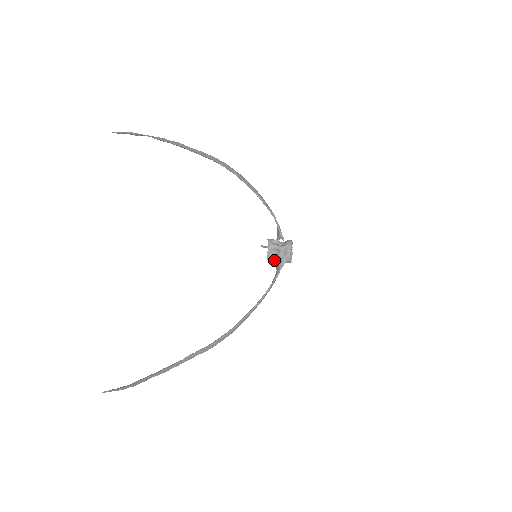
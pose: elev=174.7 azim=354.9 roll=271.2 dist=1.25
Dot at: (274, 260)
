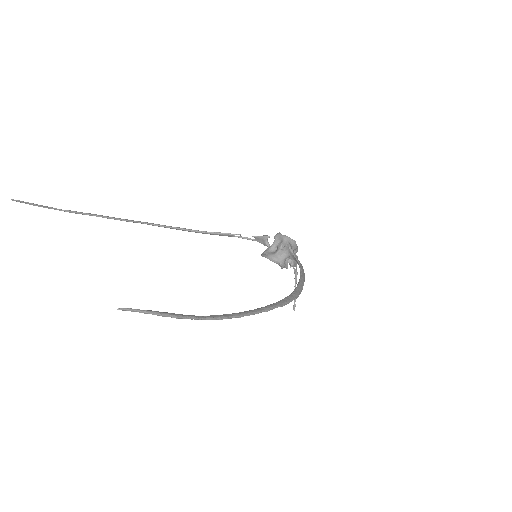
Dot at: (281, 255)
